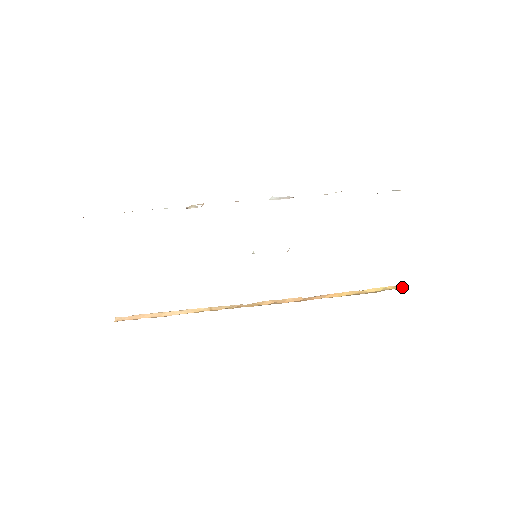
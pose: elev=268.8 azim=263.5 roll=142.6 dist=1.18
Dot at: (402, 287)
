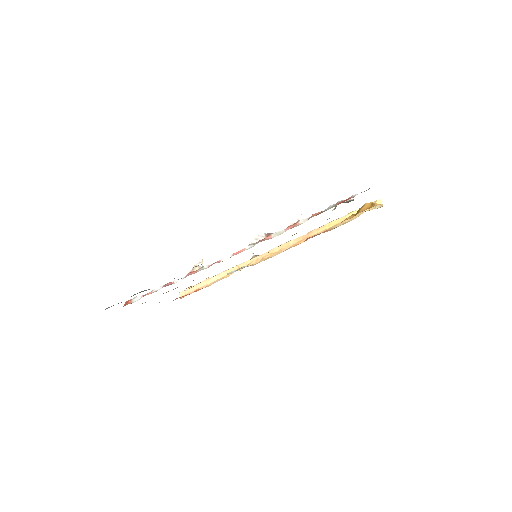
Dot at: occluded
